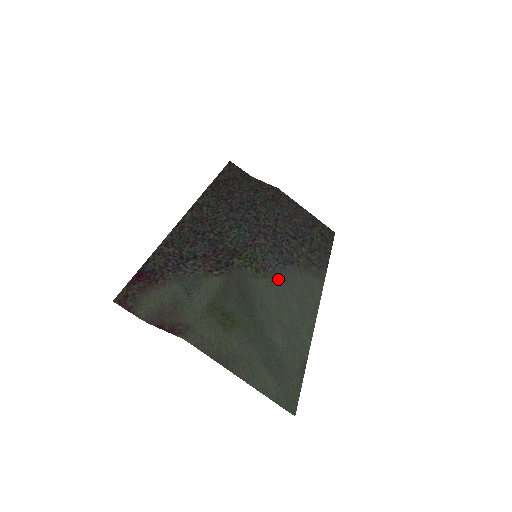
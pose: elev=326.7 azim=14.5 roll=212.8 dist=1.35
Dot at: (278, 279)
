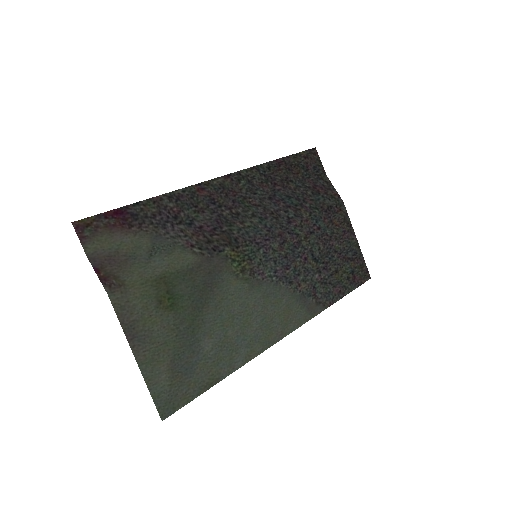
Dot at: (259, 290)
